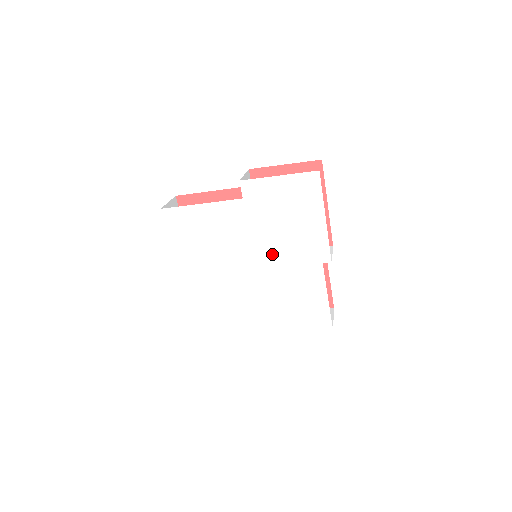
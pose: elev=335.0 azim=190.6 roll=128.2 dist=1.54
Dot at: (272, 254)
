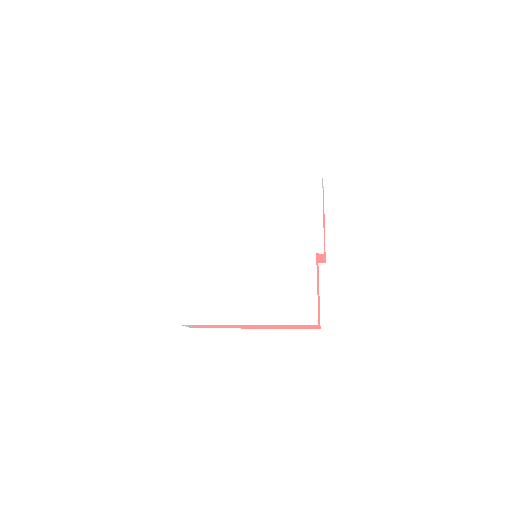
Dot at: (272, 242)
